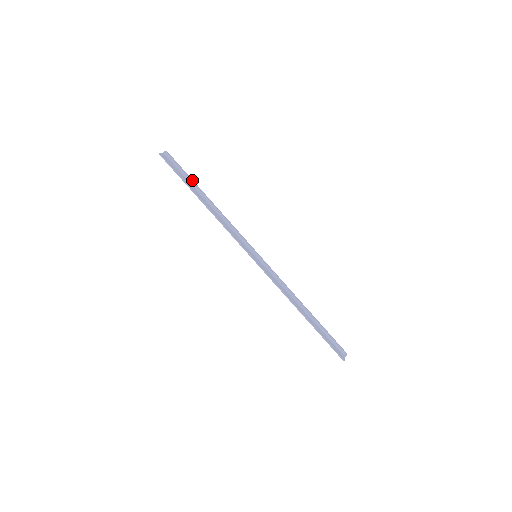
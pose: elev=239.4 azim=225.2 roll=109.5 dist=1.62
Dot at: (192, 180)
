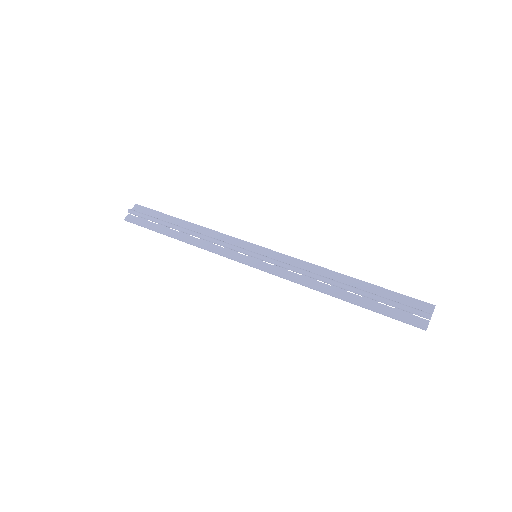
Dot at: (160, 221)
